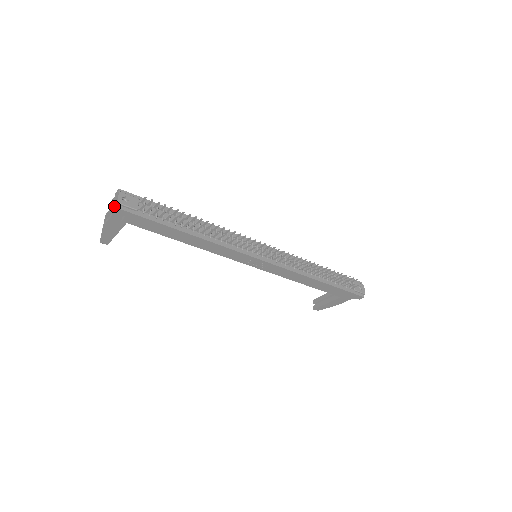
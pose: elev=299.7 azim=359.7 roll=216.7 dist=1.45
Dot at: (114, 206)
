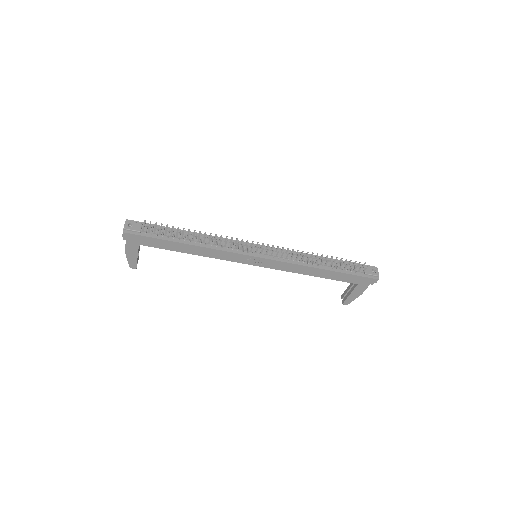
Dot at: (123, 232)
